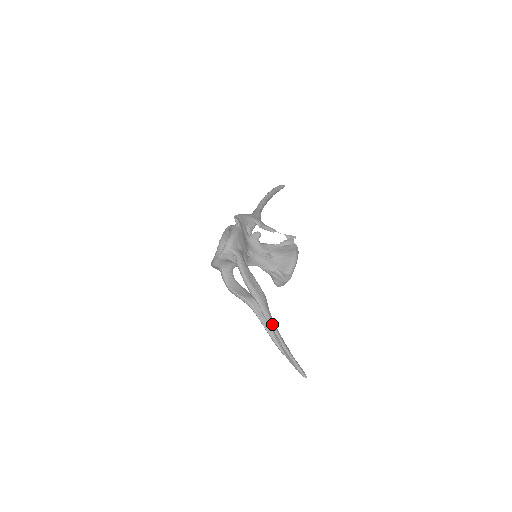
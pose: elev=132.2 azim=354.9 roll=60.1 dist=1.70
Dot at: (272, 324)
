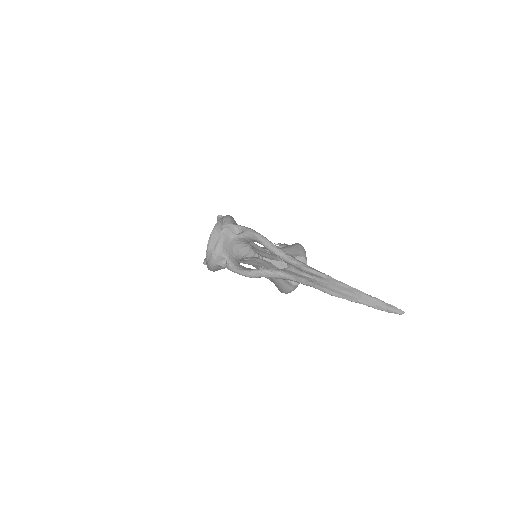
Dot at: (323, 273)
